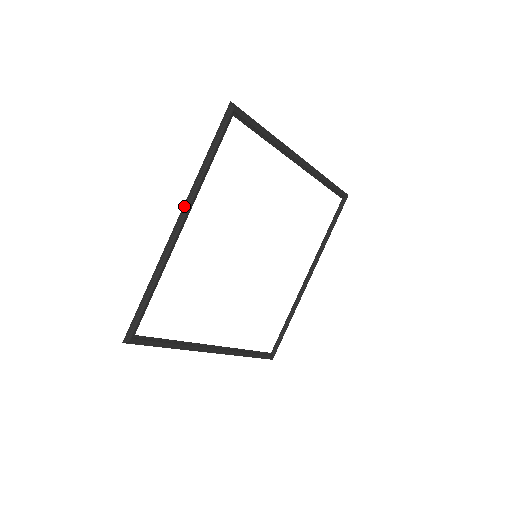
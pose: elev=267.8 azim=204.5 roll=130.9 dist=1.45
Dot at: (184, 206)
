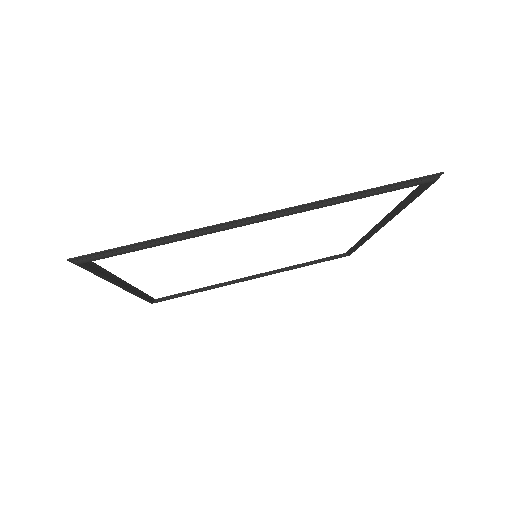
Dot at: (290, 208)
